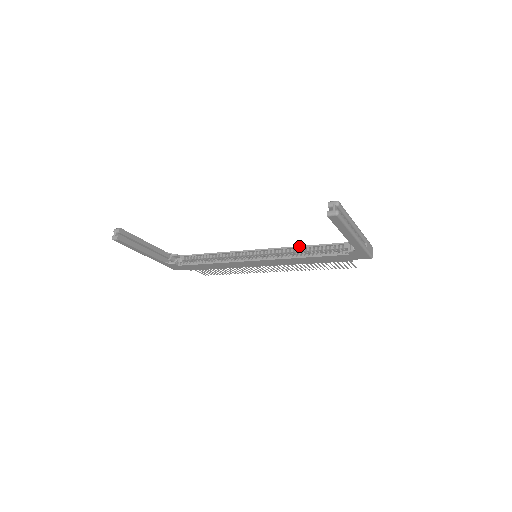
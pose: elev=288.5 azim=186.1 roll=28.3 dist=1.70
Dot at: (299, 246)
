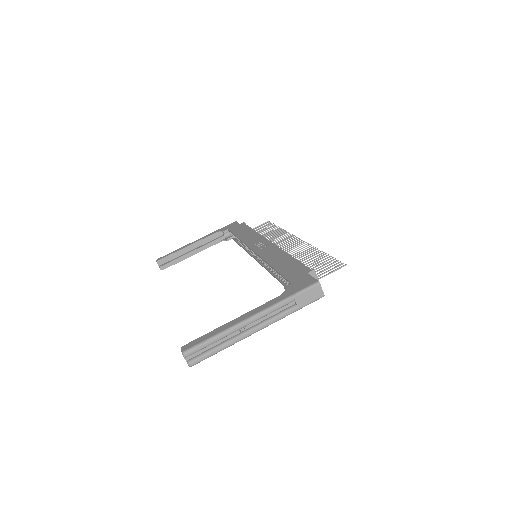
Dot at: (268, 264)
